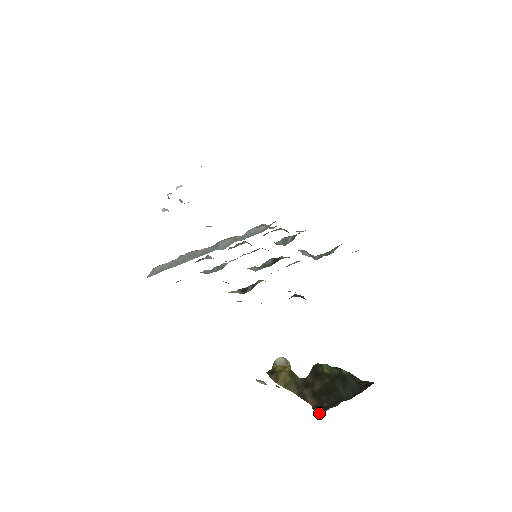
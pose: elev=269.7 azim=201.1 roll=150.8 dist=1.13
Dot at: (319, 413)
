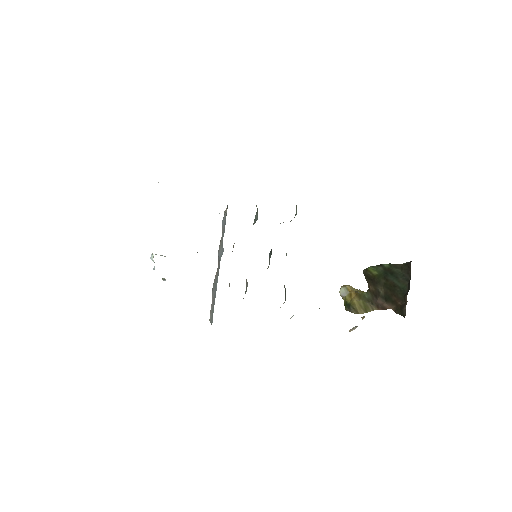
Dot at: (403, 315)
